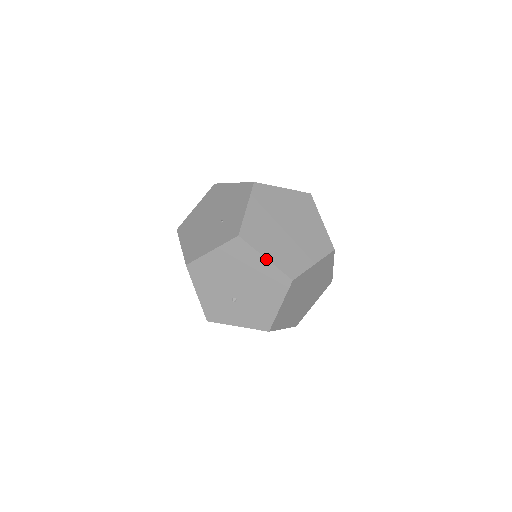
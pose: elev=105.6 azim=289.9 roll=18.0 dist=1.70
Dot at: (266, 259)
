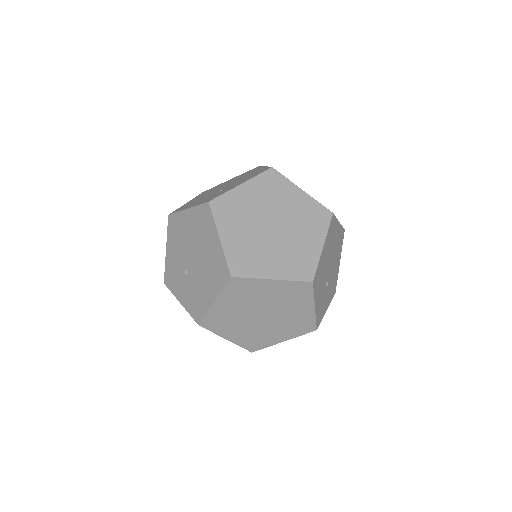
Dot at: (220, 239)
